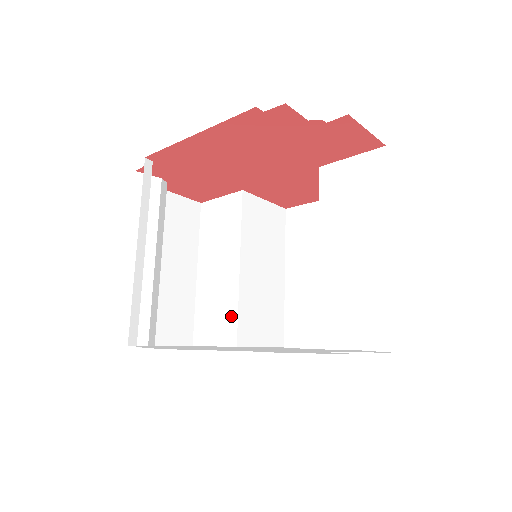
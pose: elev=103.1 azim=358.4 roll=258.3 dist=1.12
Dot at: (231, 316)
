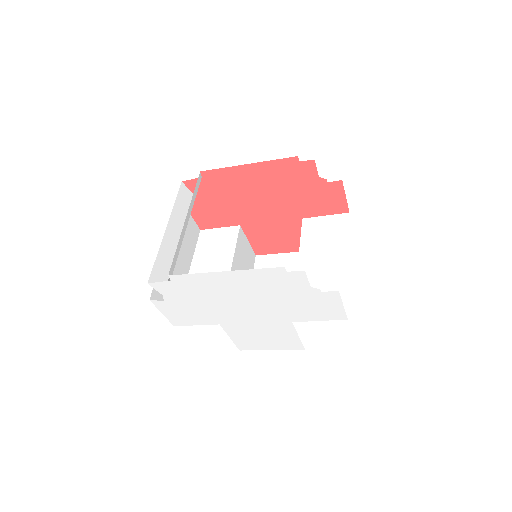
Dot at: occluded
